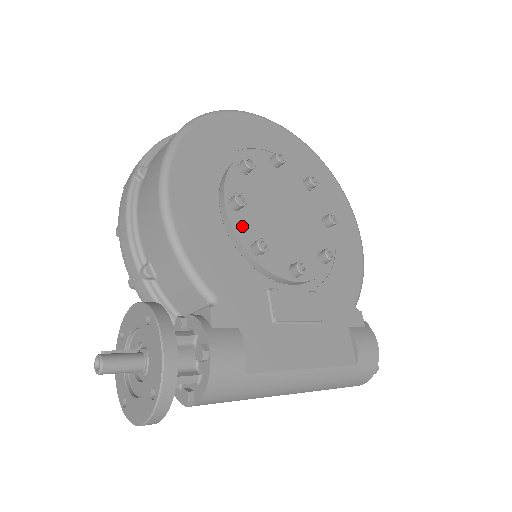
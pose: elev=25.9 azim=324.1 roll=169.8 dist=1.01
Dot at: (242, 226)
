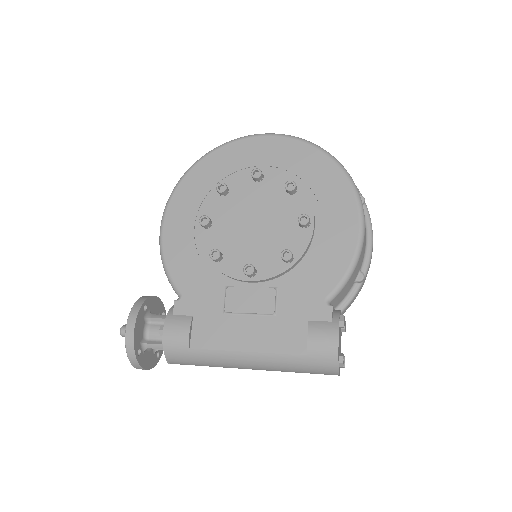
Dot at: (209, 240)
